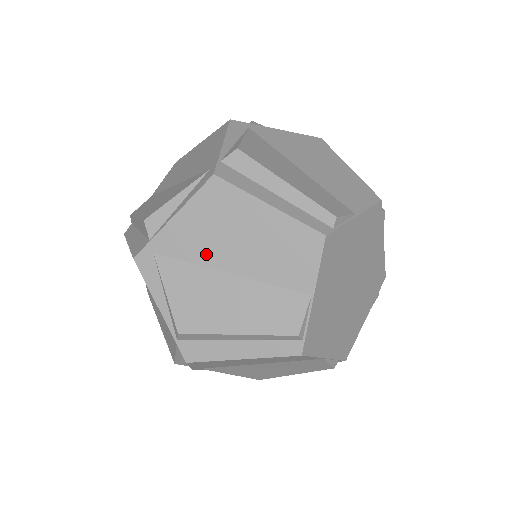
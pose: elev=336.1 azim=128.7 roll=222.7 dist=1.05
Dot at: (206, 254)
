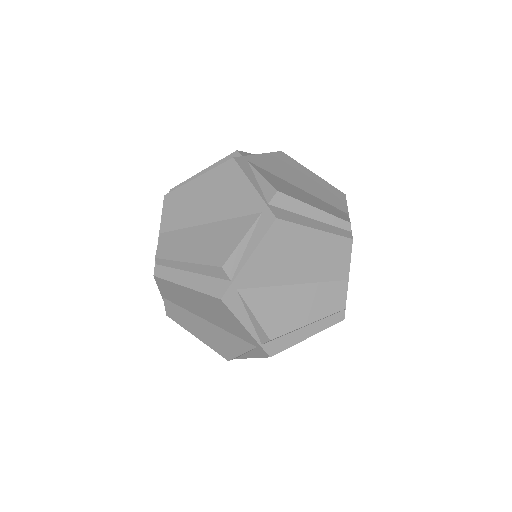
Dot at: (277, 277)
